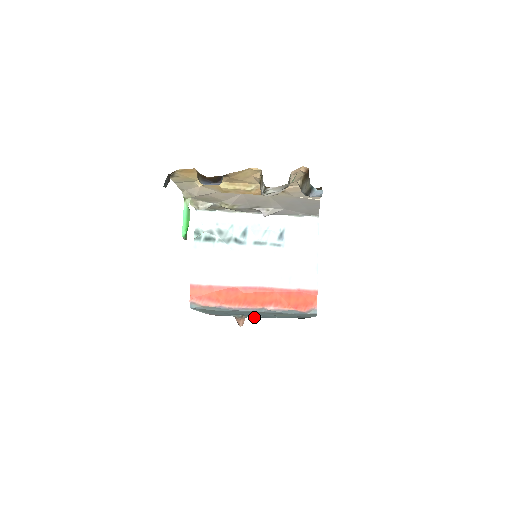
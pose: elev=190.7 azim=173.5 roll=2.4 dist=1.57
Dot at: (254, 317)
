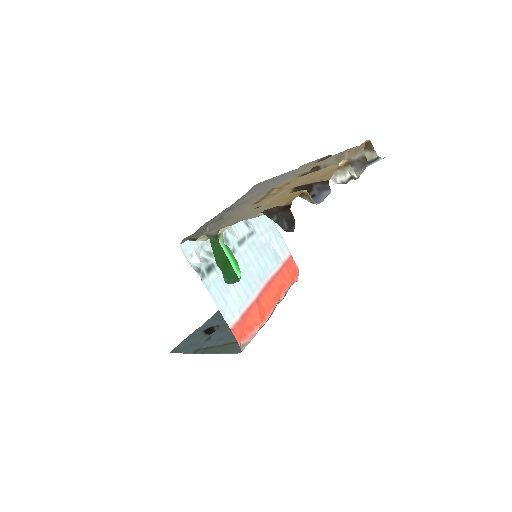
Dot at: (205, 323)
